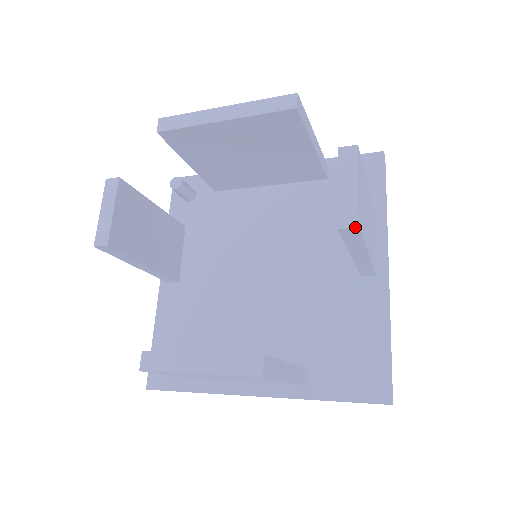
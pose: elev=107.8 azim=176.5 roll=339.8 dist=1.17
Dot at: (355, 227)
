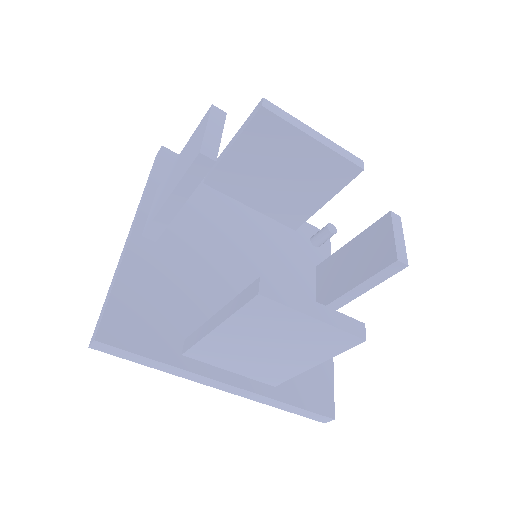
Dot at: (407, 265)
